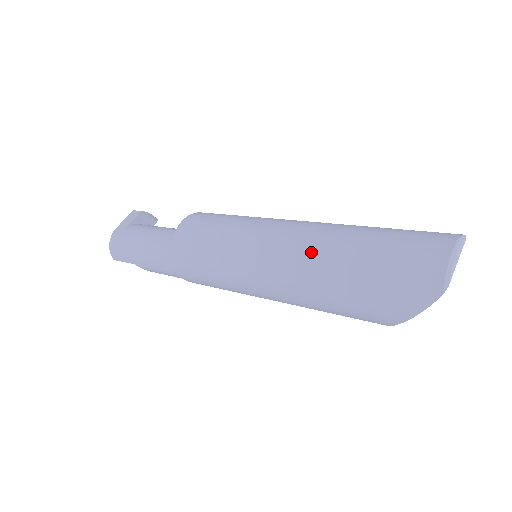
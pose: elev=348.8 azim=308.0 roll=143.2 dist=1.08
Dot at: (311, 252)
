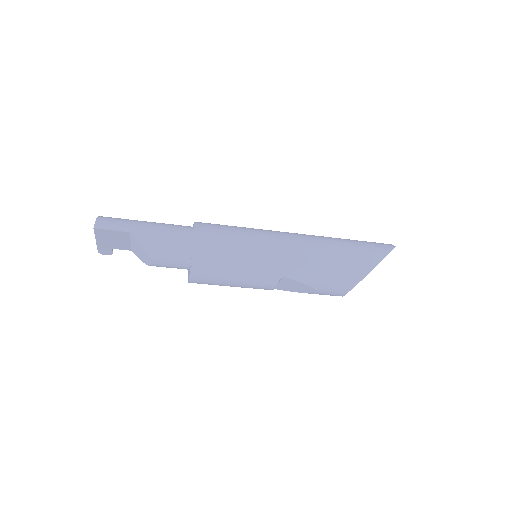
Dot at: occluded
